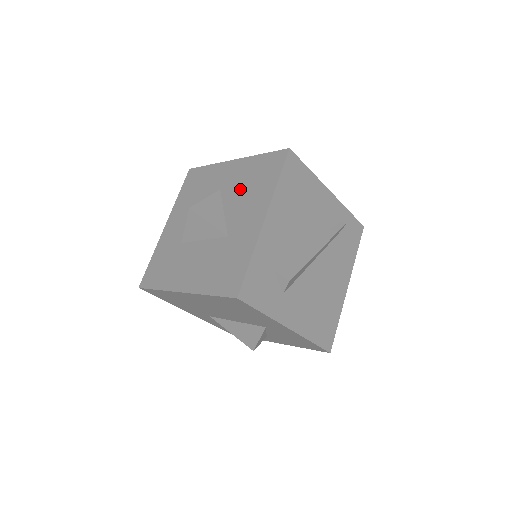
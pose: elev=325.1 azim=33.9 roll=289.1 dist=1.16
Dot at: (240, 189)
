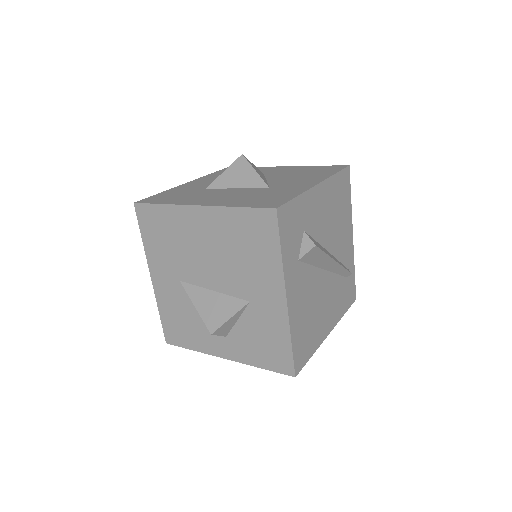
Dot at: (289, 174)
